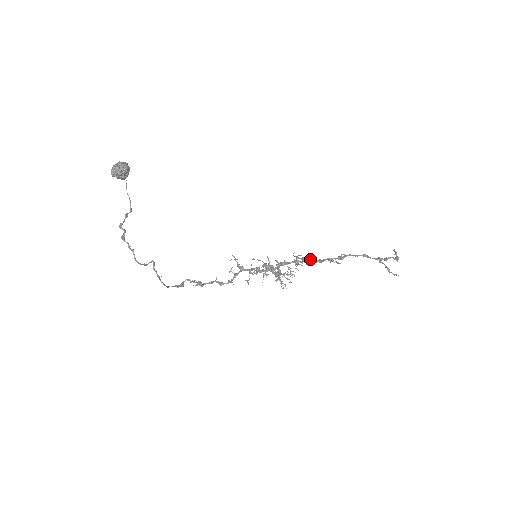
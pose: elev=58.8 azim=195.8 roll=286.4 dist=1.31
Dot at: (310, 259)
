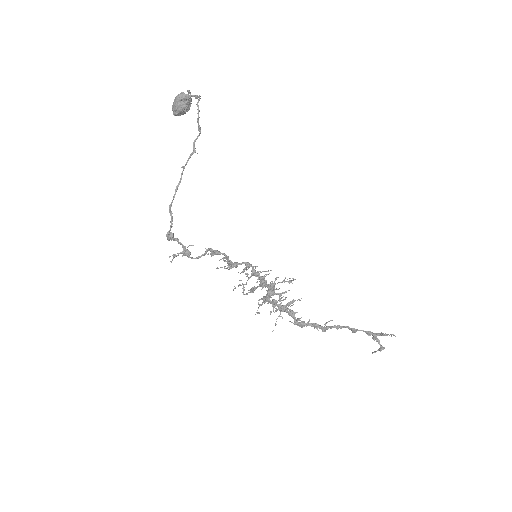
Dot at: (296, 312)
